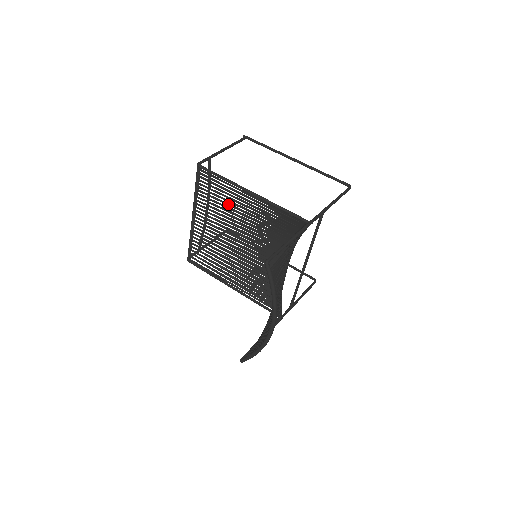
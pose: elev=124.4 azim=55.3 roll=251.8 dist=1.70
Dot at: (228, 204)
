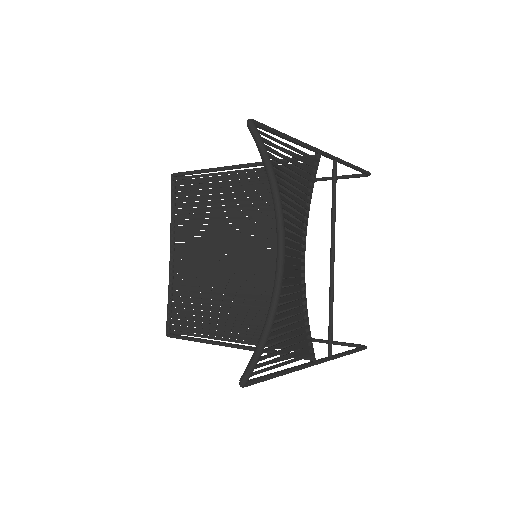
Dot at: (212, 210)
